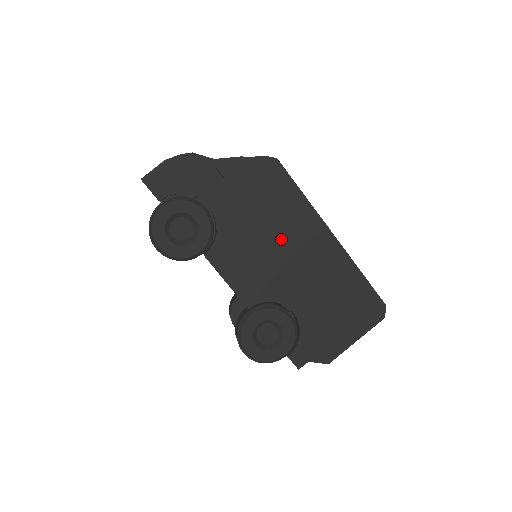
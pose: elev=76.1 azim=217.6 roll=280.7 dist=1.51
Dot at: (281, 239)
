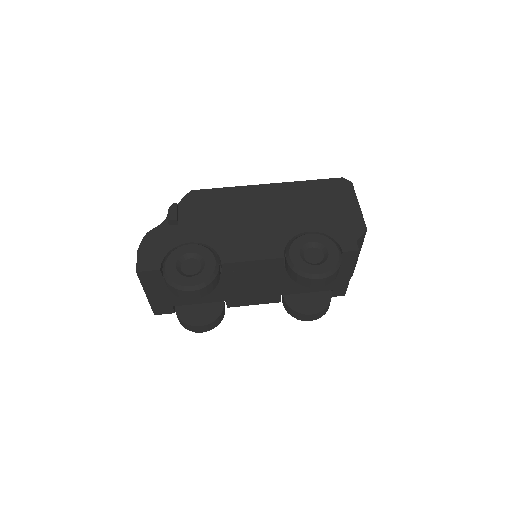
Dot at: (247, 213)
